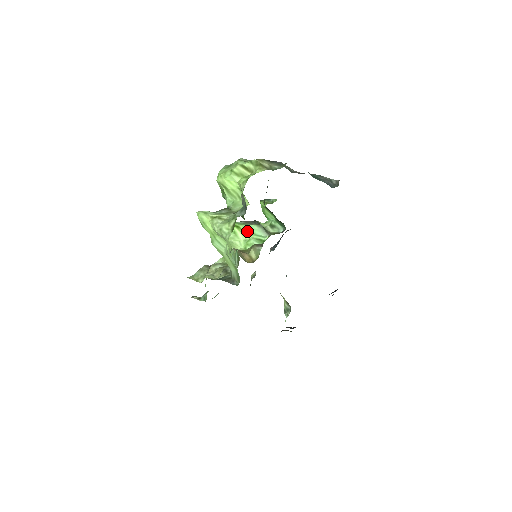
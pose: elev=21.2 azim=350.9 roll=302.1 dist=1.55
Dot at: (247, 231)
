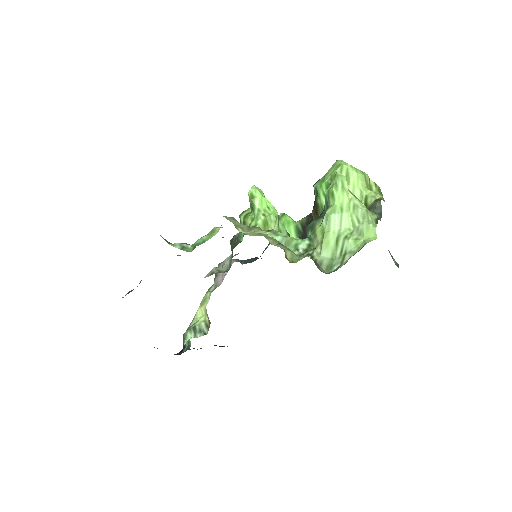
Dot at: (280, 228)
